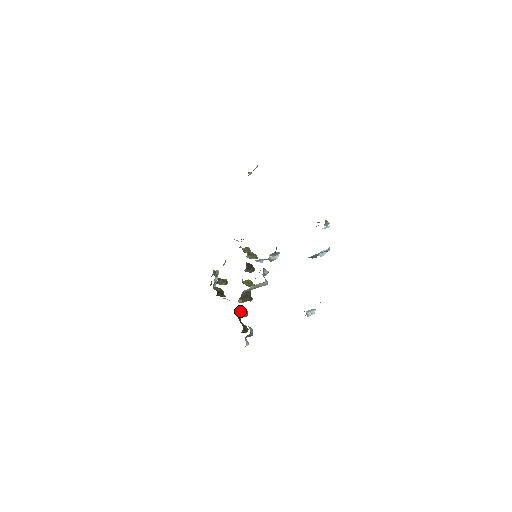
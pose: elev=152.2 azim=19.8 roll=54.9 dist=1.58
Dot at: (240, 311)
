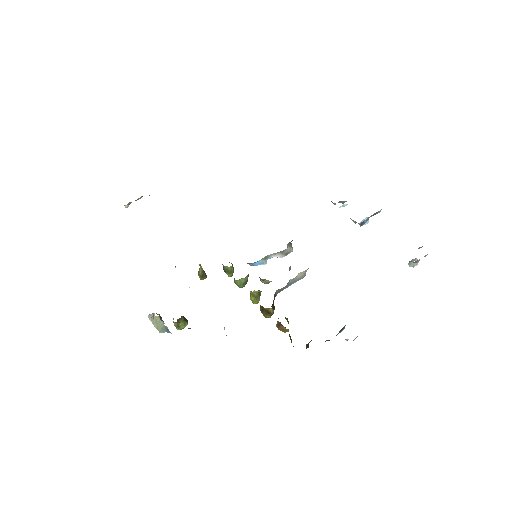
Dot at: (286, 318)
